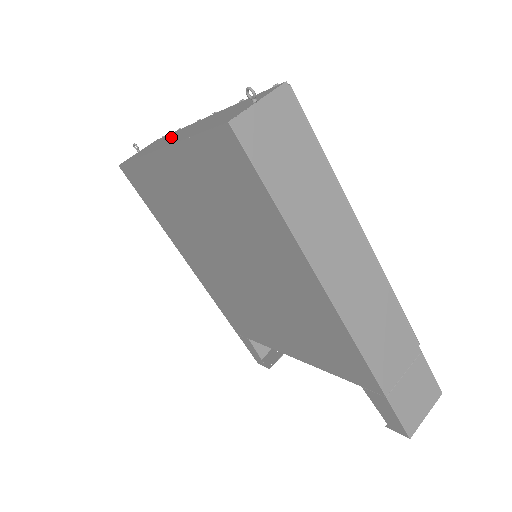
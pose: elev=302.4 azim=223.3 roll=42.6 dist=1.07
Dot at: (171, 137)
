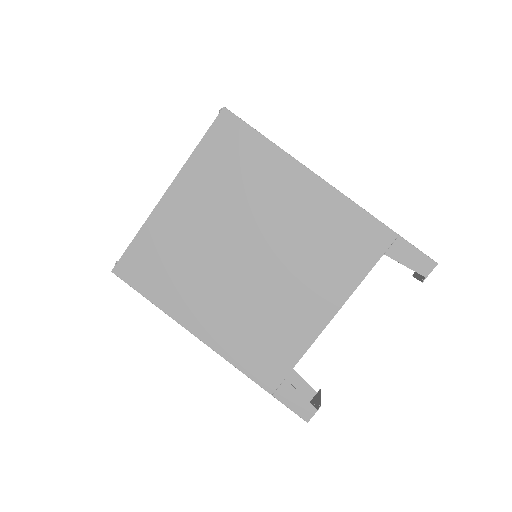
Dot at: occluded
